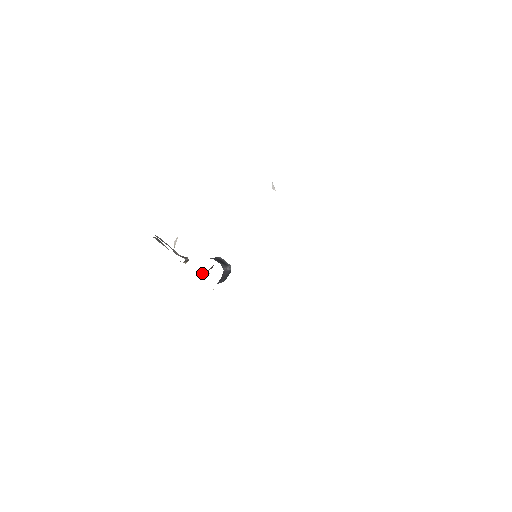
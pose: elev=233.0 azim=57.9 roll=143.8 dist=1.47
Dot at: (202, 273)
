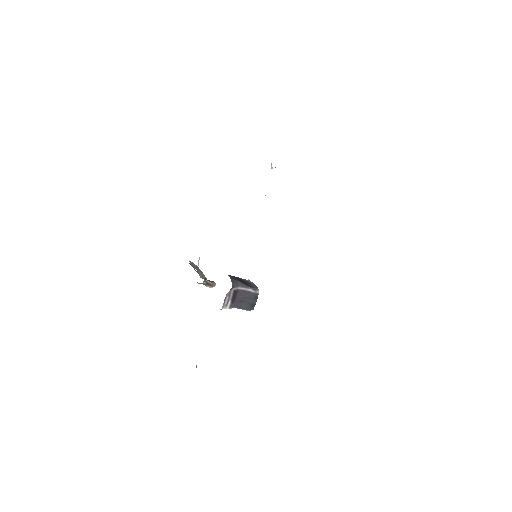
Dot at: occluded
